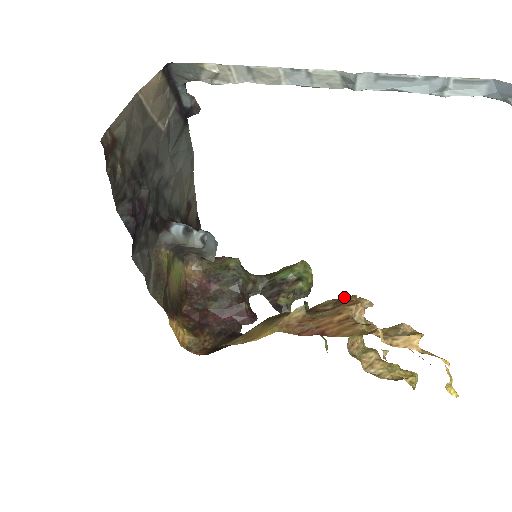
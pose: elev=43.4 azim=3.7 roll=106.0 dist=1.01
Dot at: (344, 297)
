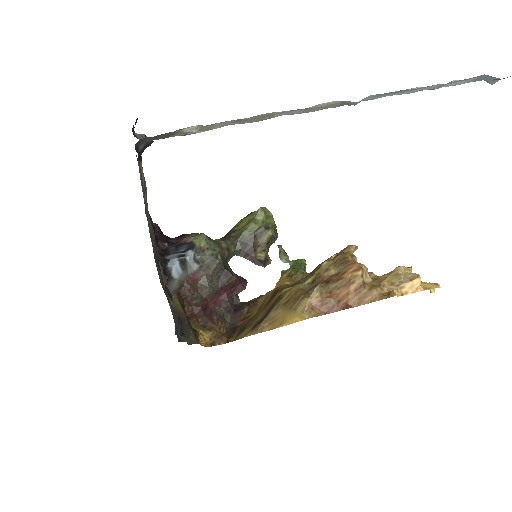
Dot at: (340, 256)
